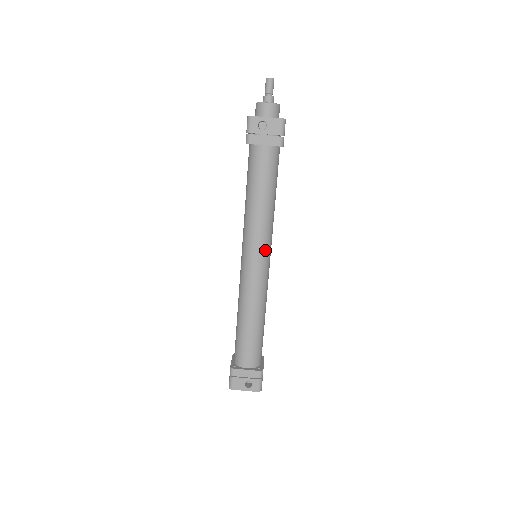
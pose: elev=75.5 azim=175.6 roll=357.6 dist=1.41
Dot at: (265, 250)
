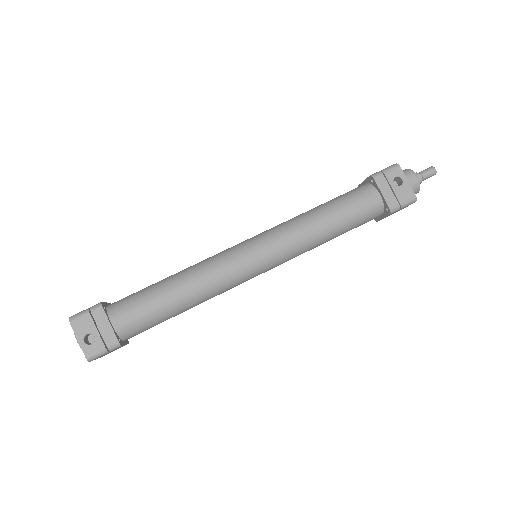
Dot at: (274, 259)
